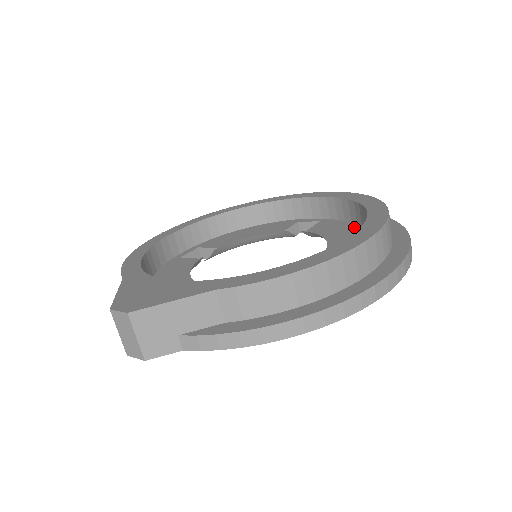
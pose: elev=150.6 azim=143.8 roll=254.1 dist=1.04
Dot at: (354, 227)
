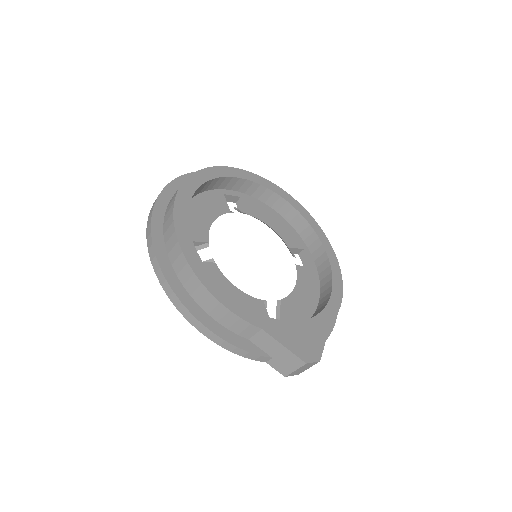
Dot at: (273, 211)
